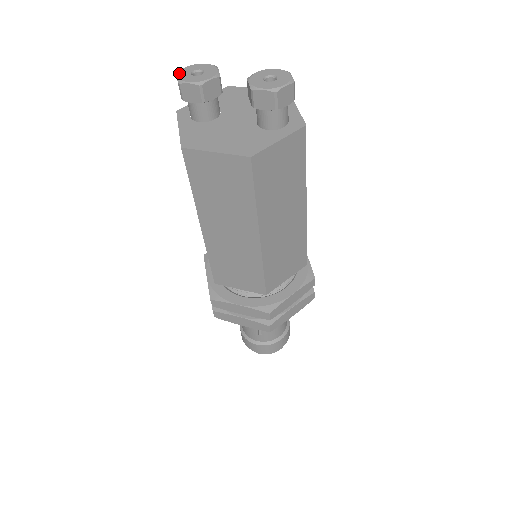
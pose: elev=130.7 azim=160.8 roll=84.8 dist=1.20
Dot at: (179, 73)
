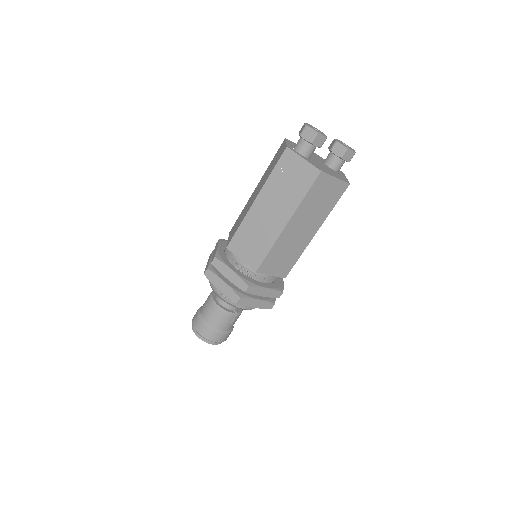
Dot at: (310, 126)
